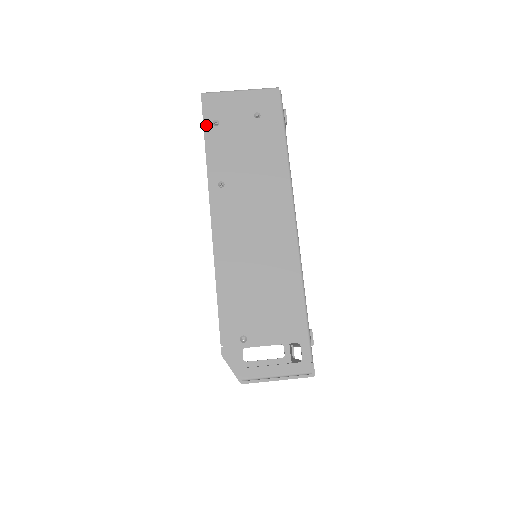
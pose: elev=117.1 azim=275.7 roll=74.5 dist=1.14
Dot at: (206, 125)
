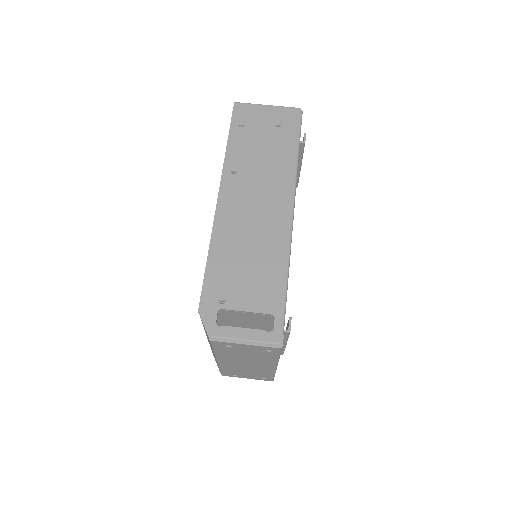
Dot at: (232, 125)
